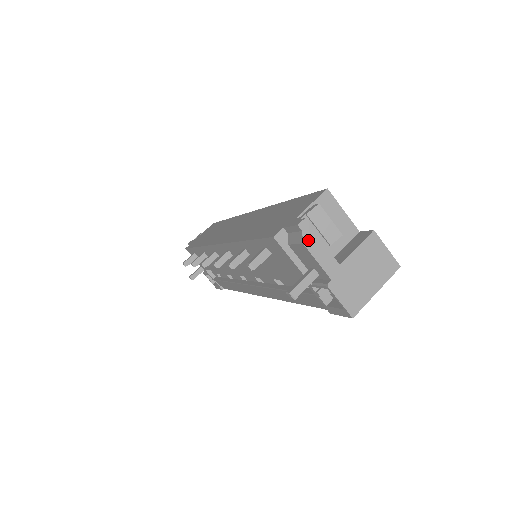
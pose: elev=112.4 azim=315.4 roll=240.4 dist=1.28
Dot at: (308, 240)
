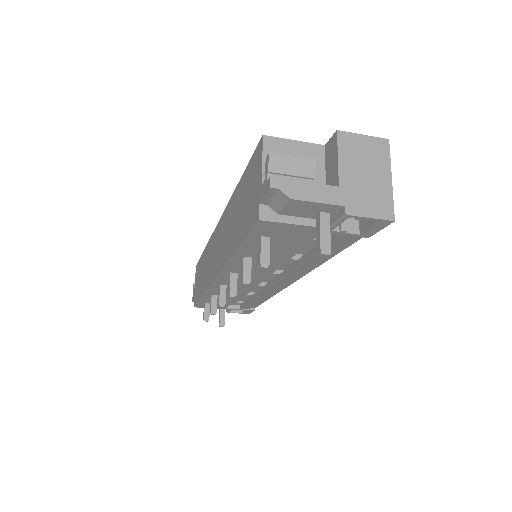
Dot at: (292, 192)
